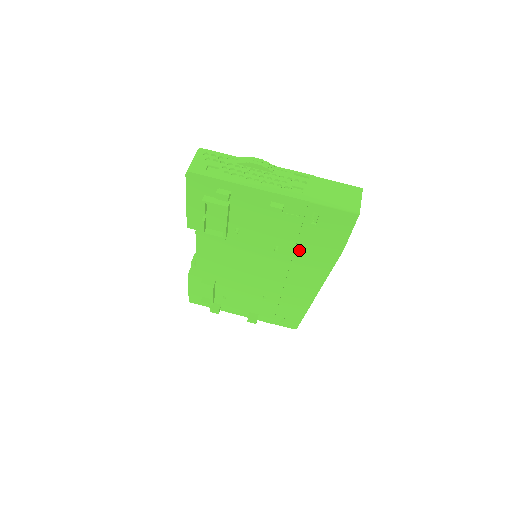
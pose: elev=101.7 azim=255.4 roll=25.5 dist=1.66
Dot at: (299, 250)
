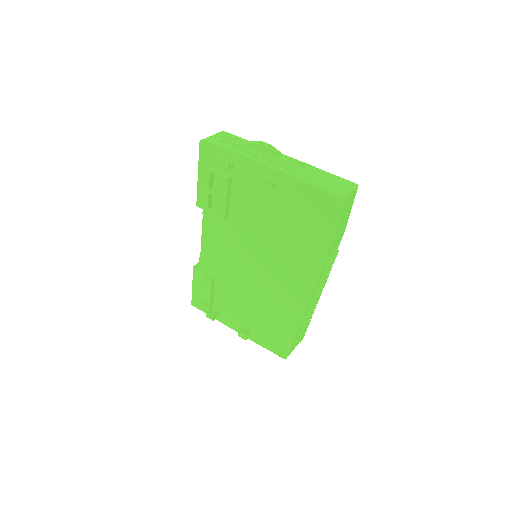
Dot at: (289, 243)
